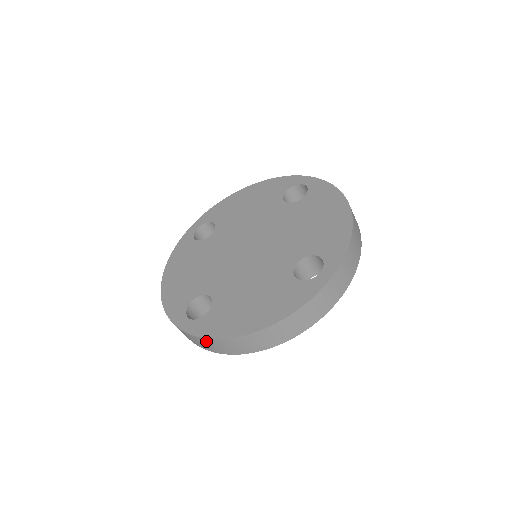
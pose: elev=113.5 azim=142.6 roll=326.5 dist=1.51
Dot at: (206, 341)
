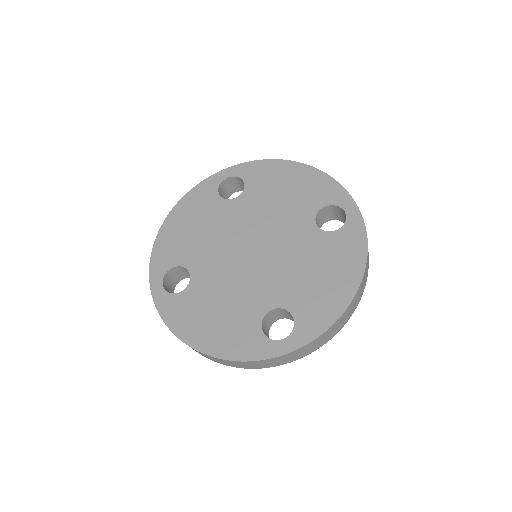
Dot at: (322, 337)
